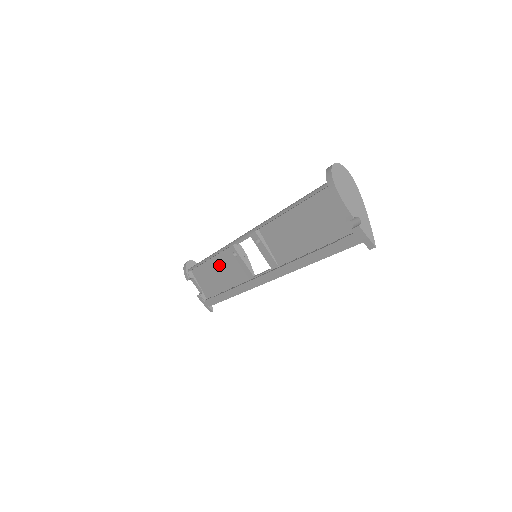
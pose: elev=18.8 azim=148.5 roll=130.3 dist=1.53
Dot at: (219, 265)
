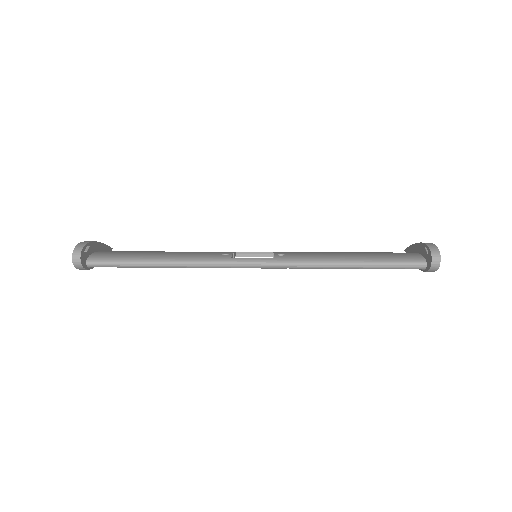
Dot at: occluded
